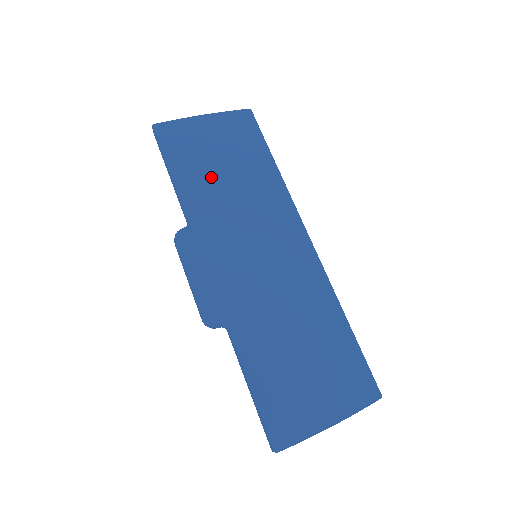
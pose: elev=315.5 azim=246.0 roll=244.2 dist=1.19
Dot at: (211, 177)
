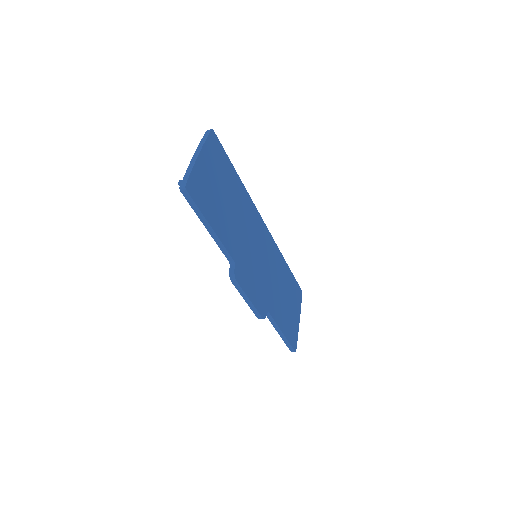
Dot at: (226, 214)
